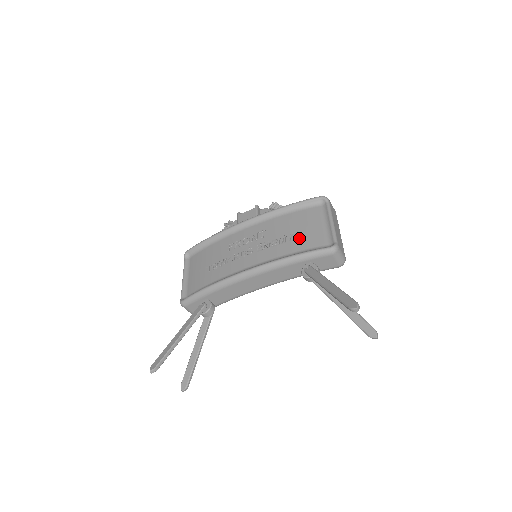
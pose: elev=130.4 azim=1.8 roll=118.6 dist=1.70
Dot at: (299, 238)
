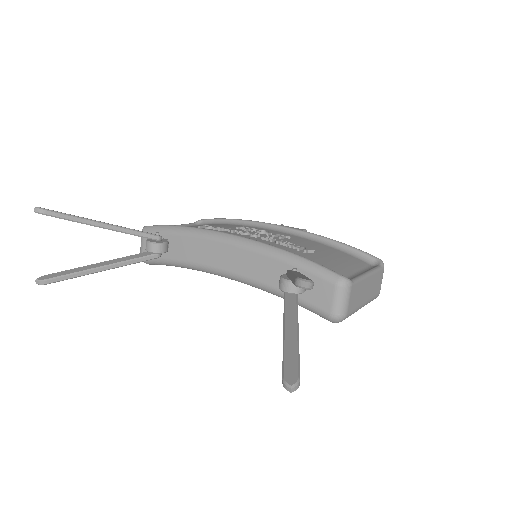
Dot at: (316, 257)
